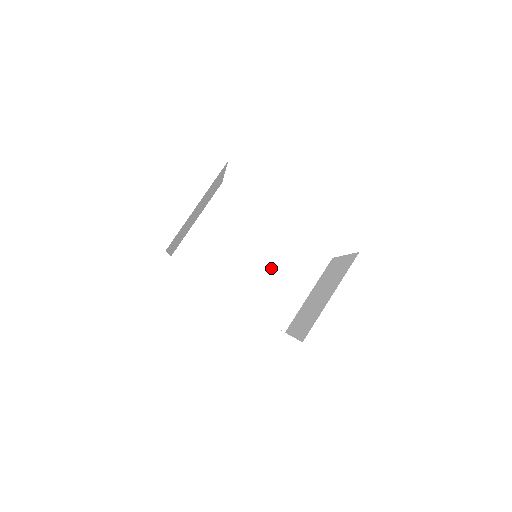
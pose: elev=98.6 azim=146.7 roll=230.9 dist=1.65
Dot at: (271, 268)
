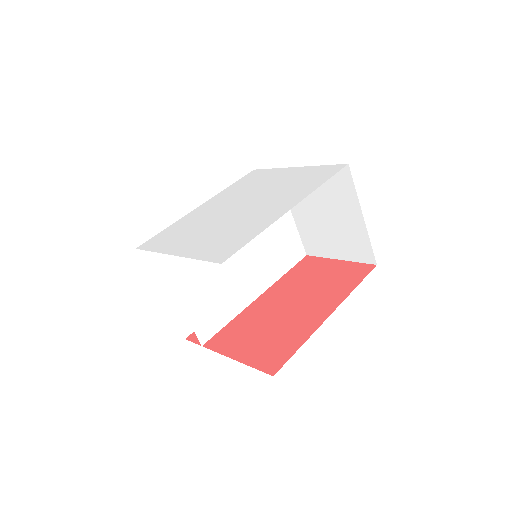
Dot at: (257, 240)
